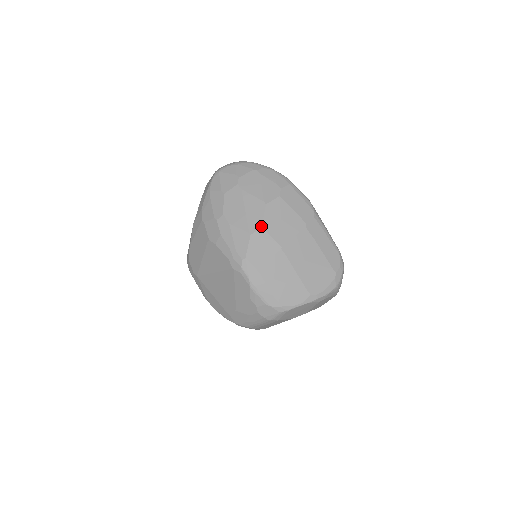
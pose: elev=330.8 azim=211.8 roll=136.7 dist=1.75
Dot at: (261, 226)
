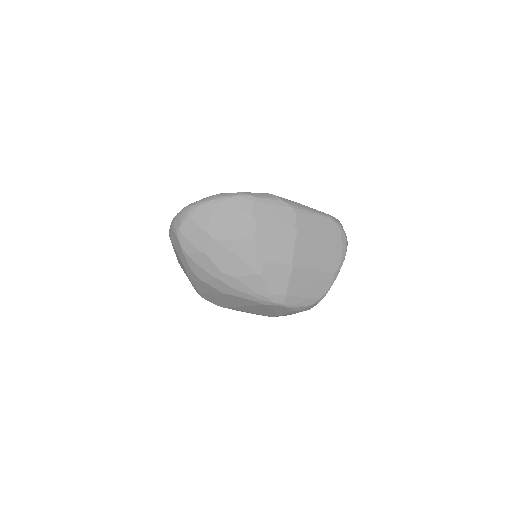
Dot at: (263, 262)
